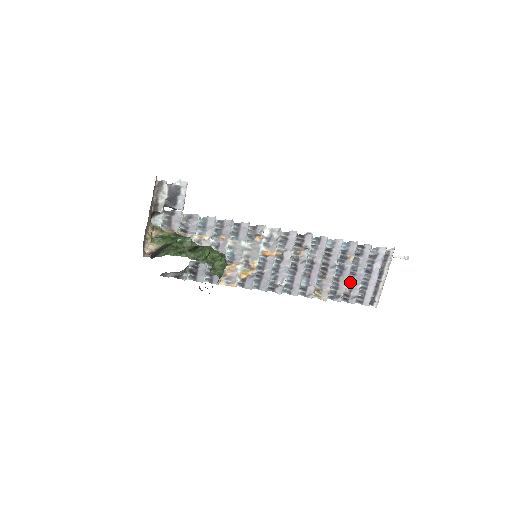
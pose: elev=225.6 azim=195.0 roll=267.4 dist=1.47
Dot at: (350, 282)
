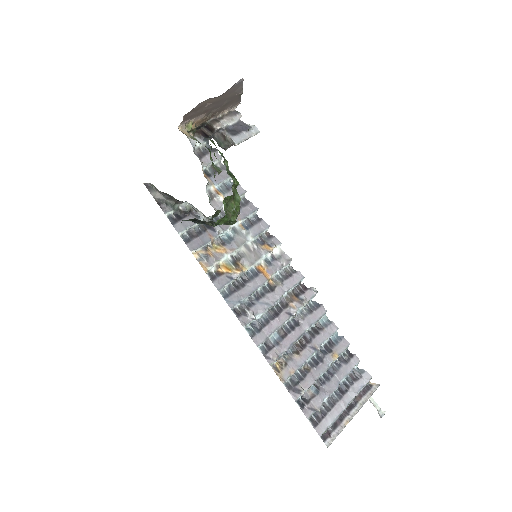
Dot at: (317, 386)
